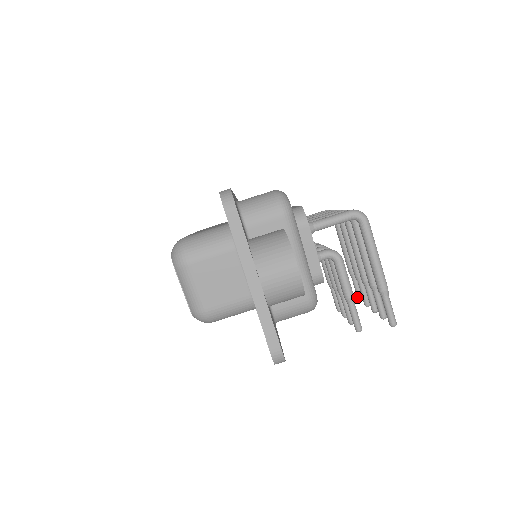
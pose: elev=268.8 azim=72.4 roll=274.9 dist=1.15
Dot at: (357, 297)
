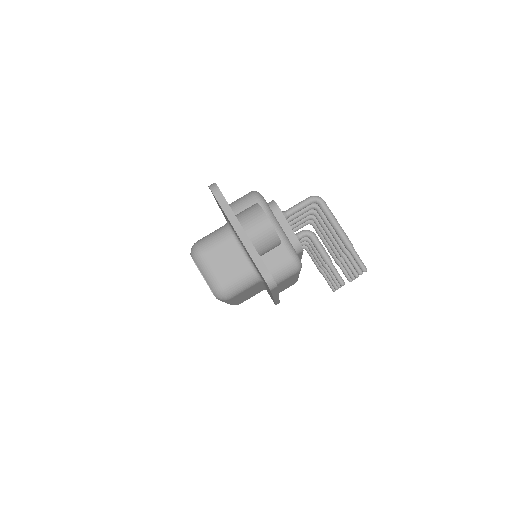
Dot at: (347, 279)
